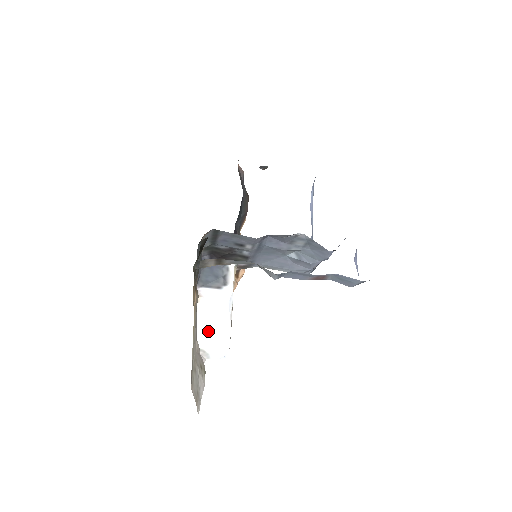
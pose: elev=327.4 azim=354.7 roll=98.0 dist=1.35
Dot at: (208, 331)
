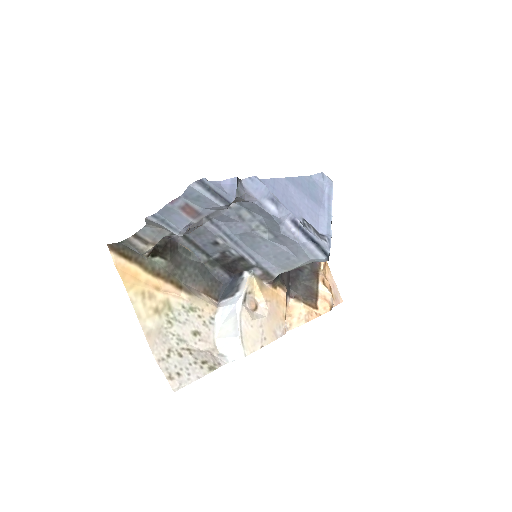
Dot at: (223, 335)
